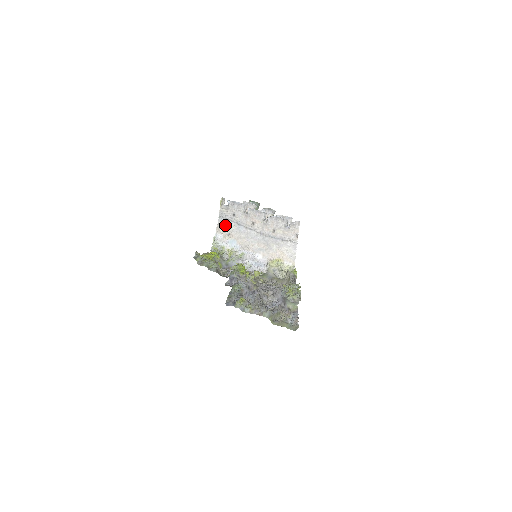
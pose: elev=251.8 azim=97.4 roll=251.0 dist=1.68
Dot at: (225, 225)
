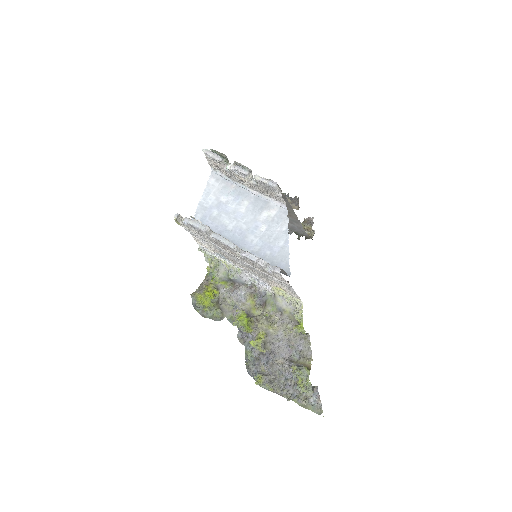
Dot at: (201, 241)
